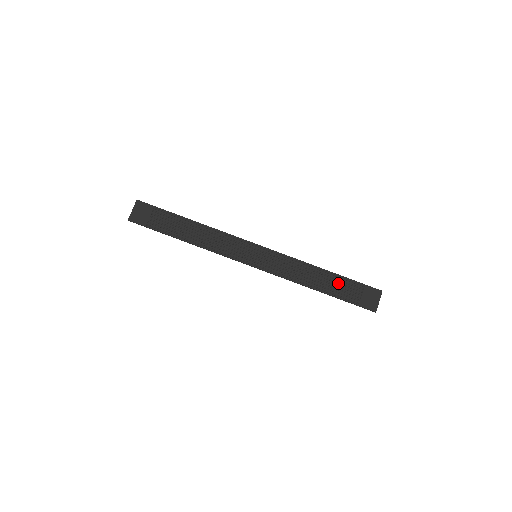
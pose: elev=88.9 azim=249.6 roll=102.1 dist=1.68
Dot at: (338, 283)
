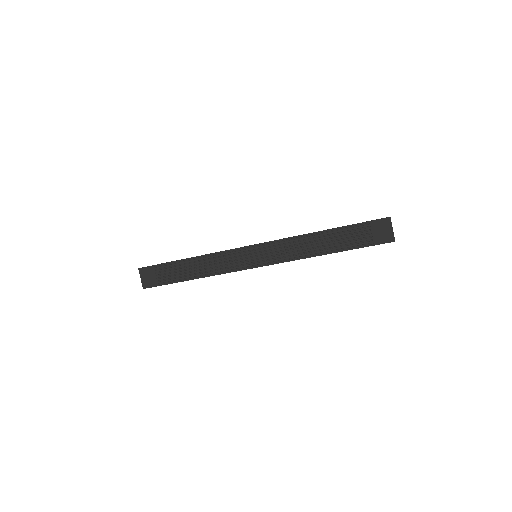
Dot at: (342, 236)
